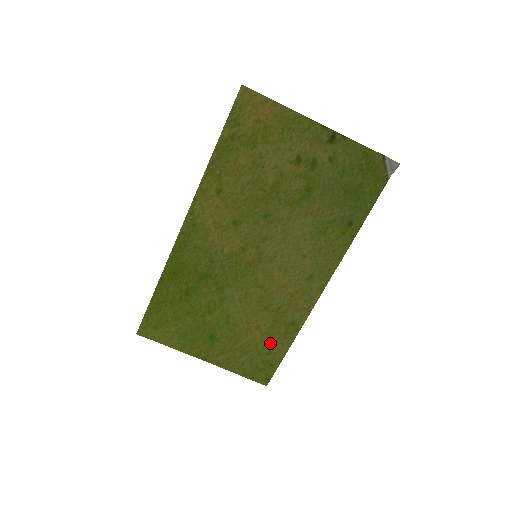
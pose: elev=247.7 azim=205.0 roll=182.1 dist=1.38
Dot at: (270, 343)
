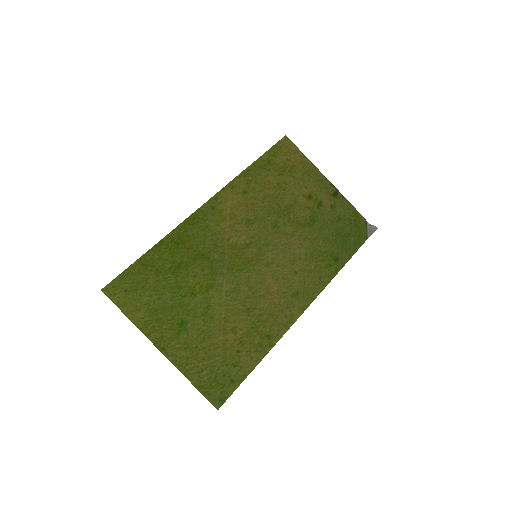
Dot at: (240, 352)
